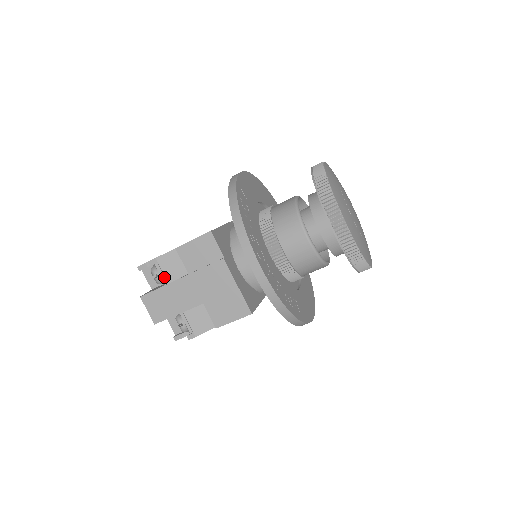
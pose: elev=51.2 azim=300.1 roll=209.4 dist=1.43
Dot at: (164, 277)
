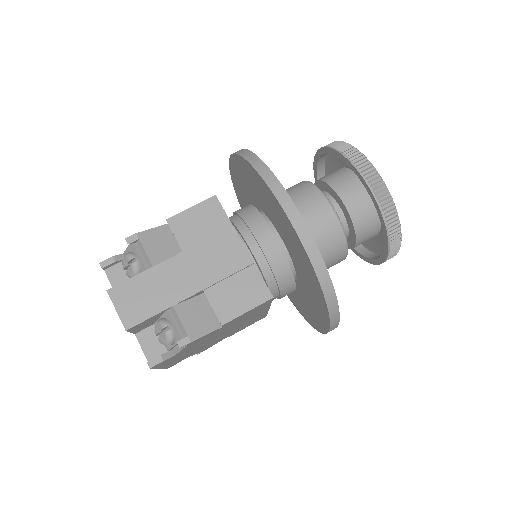
Dot at: (145, 261)
